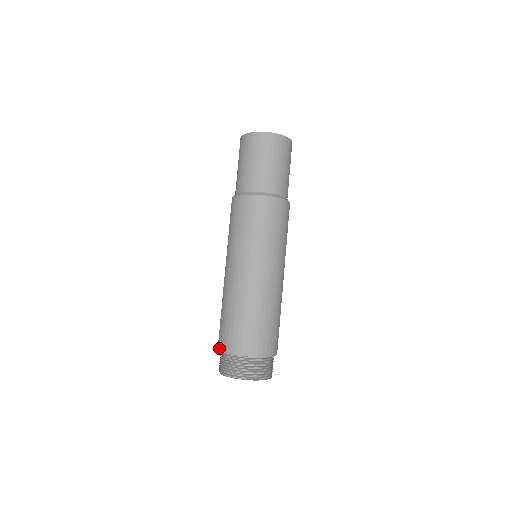
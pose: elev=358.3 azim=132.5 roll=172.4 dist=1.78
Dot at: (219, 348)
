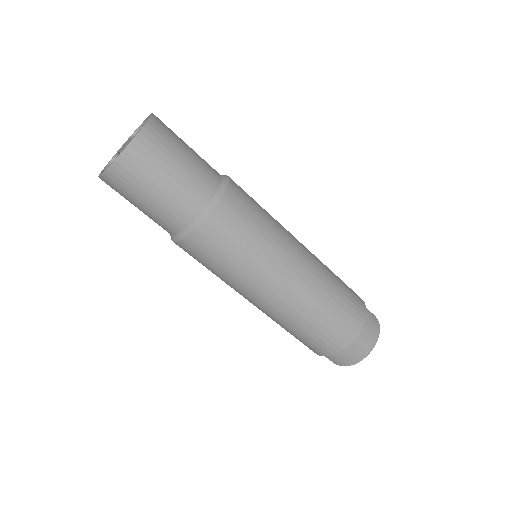
Dot at: occluded
